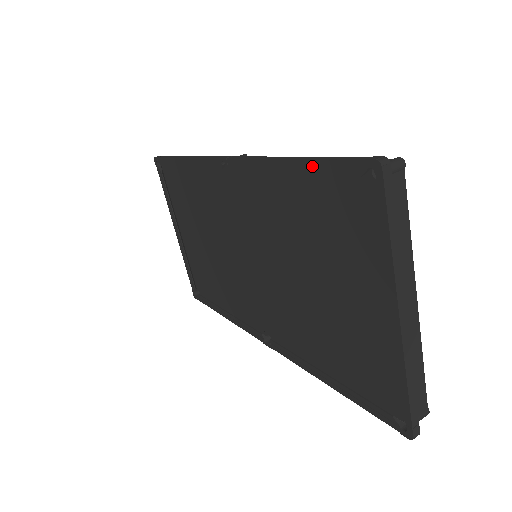
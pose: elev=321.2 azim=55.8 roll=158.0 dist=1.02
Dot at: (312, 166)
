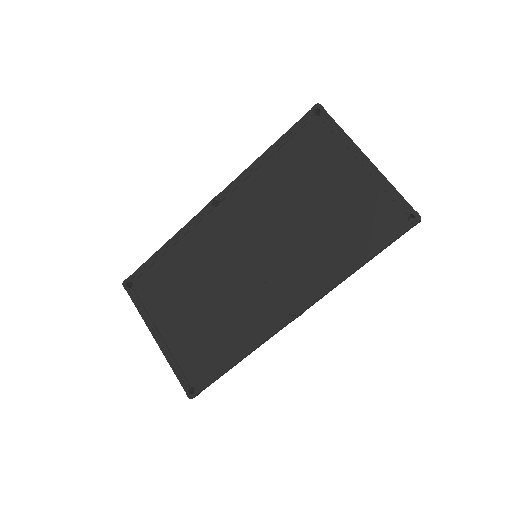
Dot at: (284, 138)
